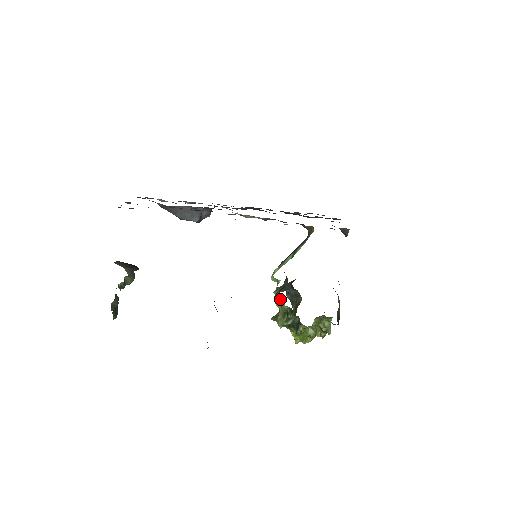
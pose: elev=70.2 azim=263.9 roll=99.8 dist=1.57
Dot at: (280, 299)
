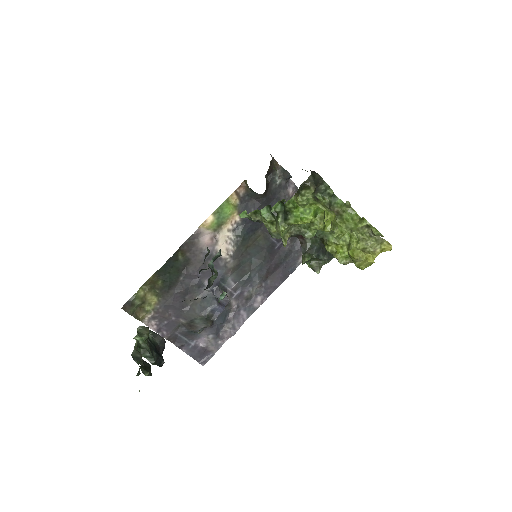
Dot at: (261, 219)
